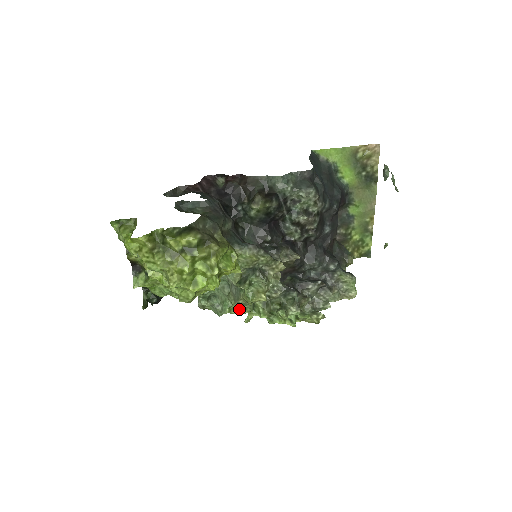
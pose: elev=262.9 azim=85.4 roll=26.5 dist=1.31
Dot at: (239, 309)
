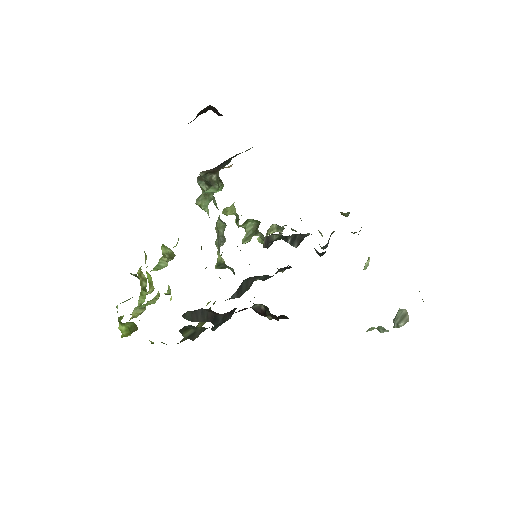
Dot at: occluded
